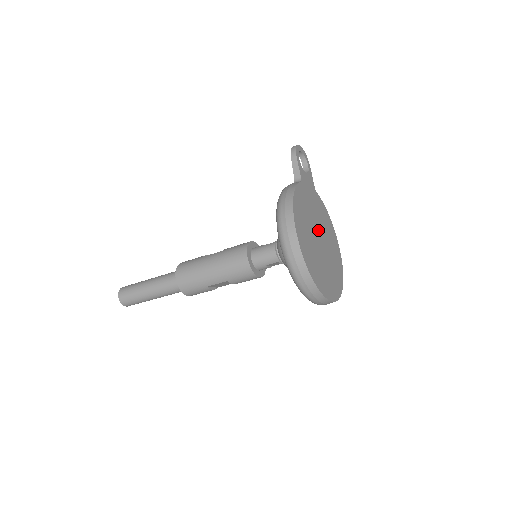
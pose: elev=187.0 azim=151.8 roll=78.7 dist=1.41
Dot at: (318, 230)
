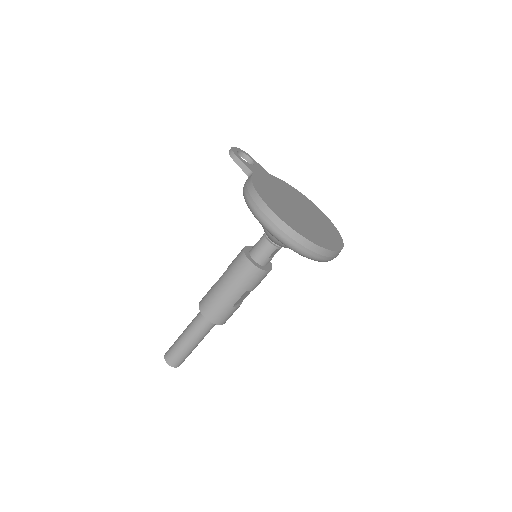
Dot at: (291, 203)
